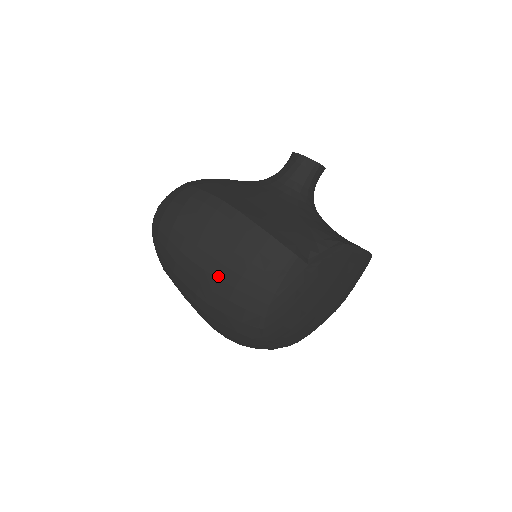
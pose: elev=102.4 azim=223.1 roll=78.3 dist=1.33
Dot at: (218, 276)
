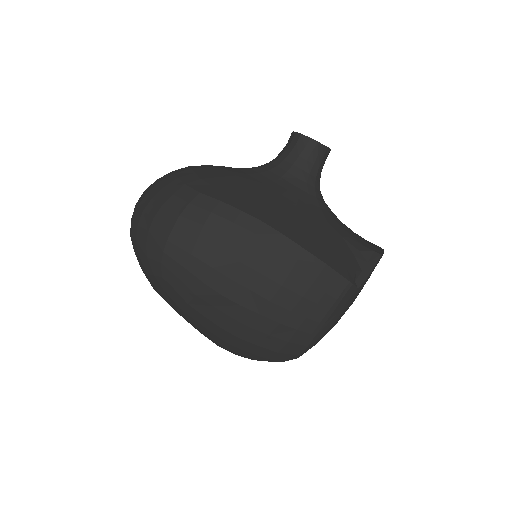
Dot at: (259, 312)
